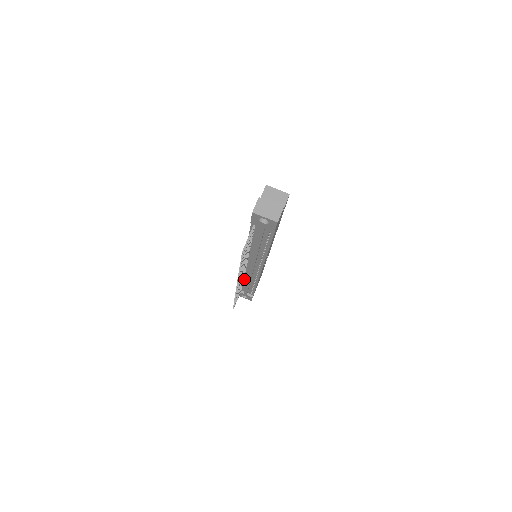
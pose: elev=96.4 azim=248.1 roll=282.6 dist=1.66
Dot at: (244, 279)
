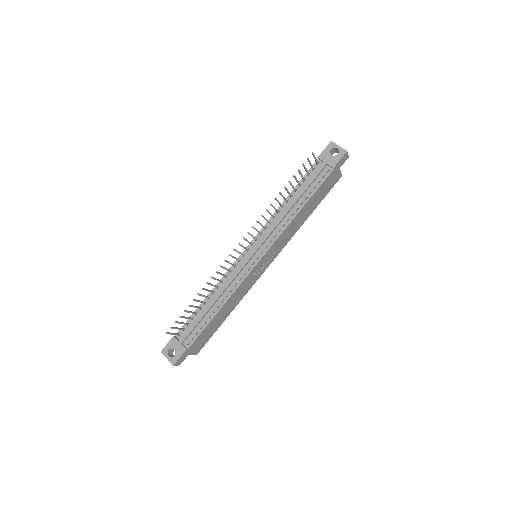
Dot at: (212, 295)
